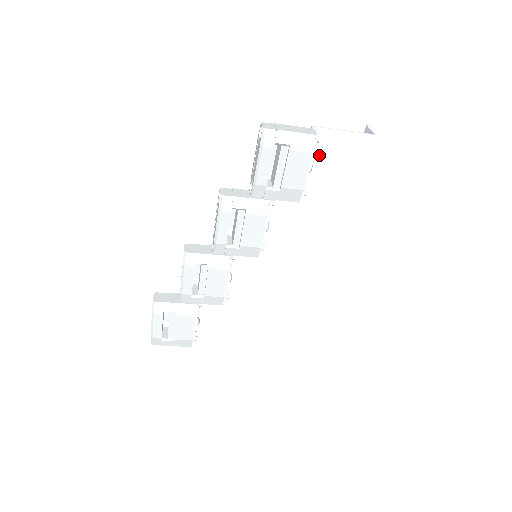
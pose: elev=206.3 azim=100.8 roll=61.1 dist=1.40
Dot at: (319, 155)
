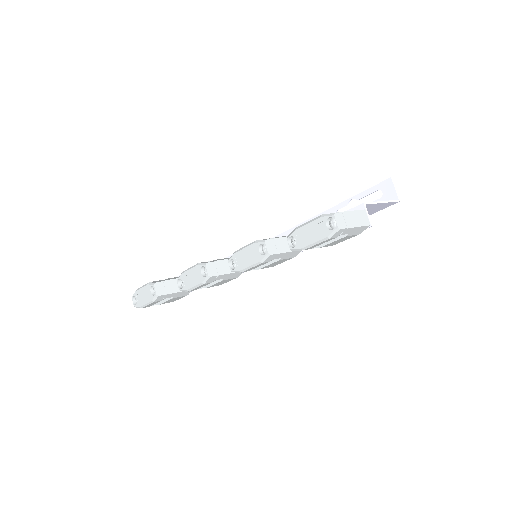
Dot at: occluded
